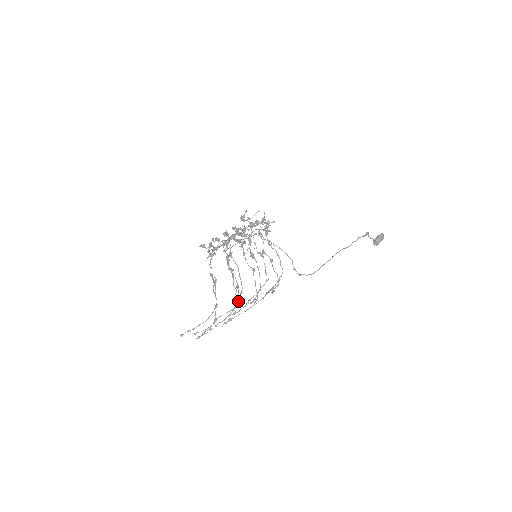
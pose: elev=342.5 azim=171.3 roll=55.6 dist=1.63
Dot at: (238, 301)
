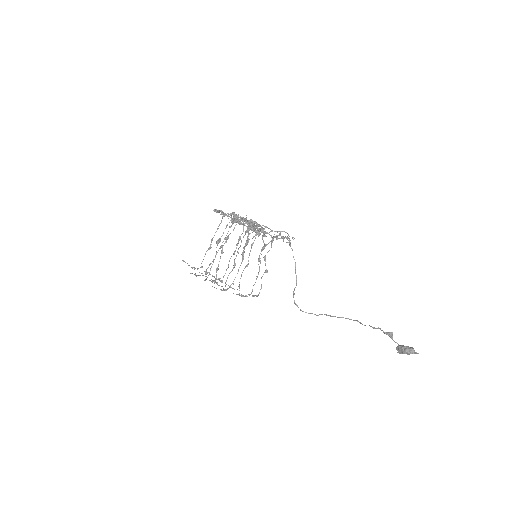
Dot at: (215, 279)
